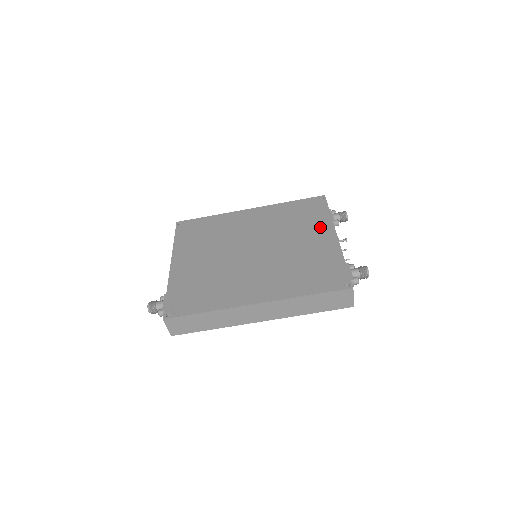
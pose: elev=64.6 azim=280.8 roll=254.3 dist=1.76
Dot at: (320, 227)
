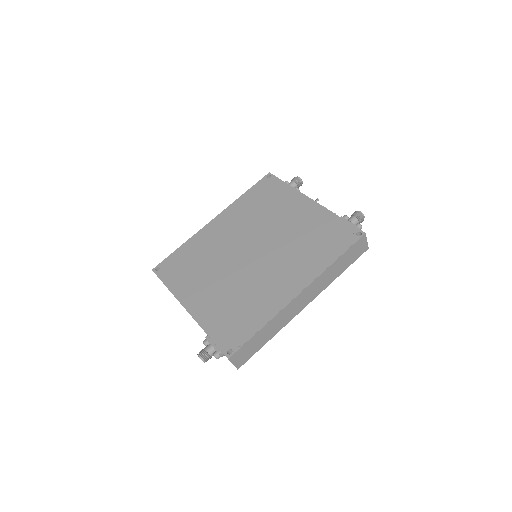
Dot at: (292, 201)
